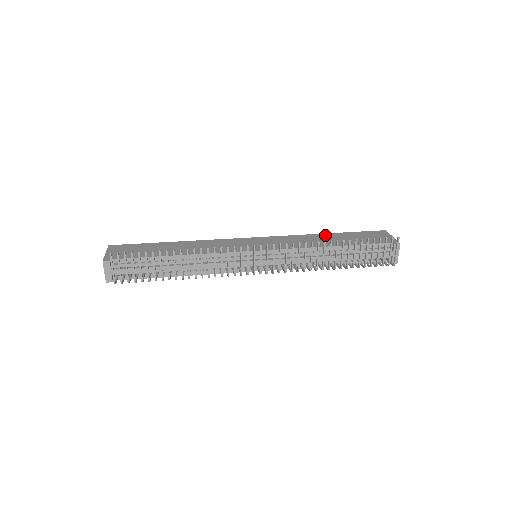
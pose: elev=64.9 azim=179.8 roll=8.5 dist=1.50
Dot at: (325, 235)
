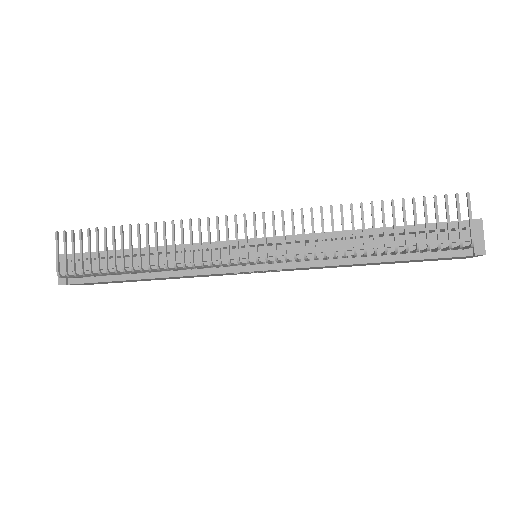
Dot at: occluded
